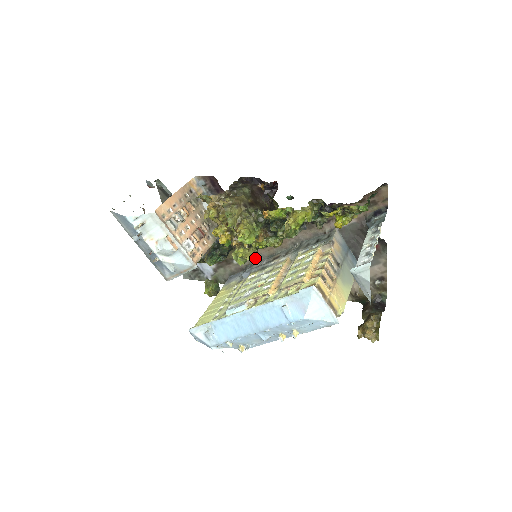
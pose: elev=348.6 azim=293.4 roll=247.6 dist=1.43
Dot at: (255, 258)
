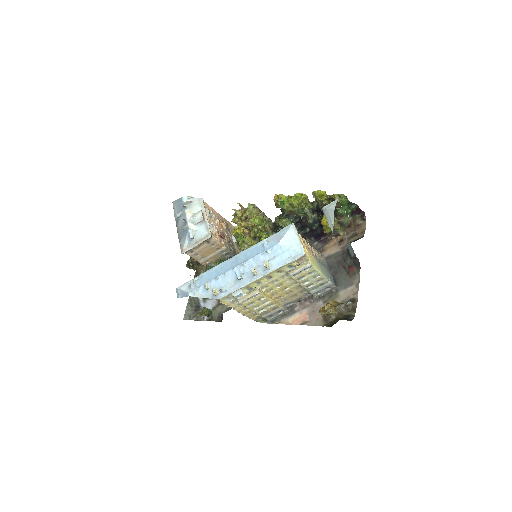
Dot at: occluded
